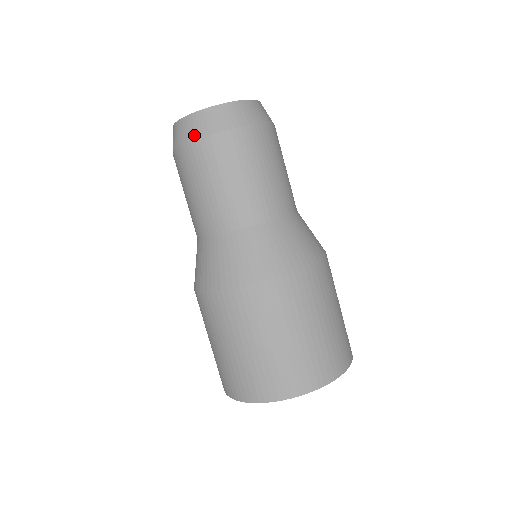
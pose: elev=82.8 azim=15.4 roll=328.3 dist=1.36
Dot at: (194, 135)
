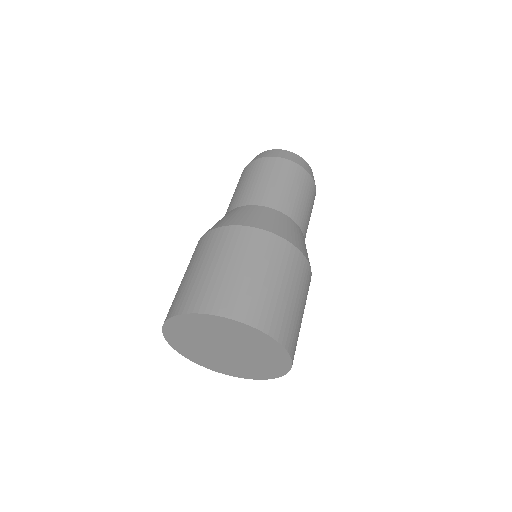
Dot at: (295, 161)
